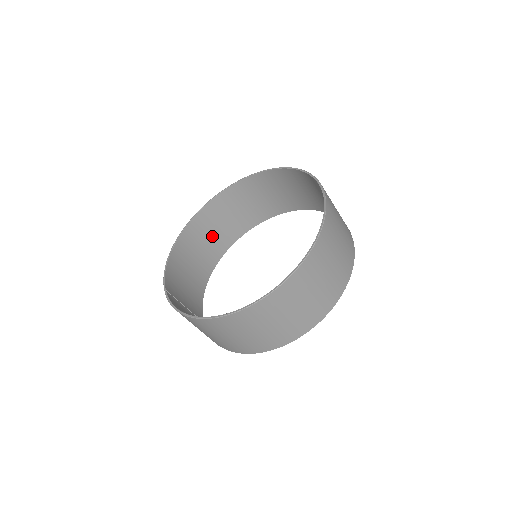
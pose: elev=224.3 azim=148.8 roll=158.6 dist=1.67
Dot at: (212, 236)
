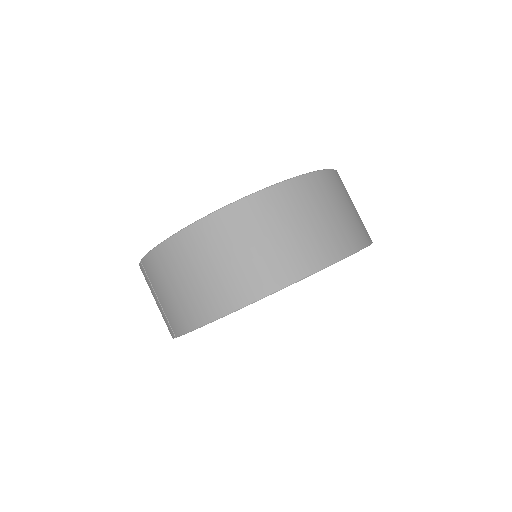
Dot at: occluded
